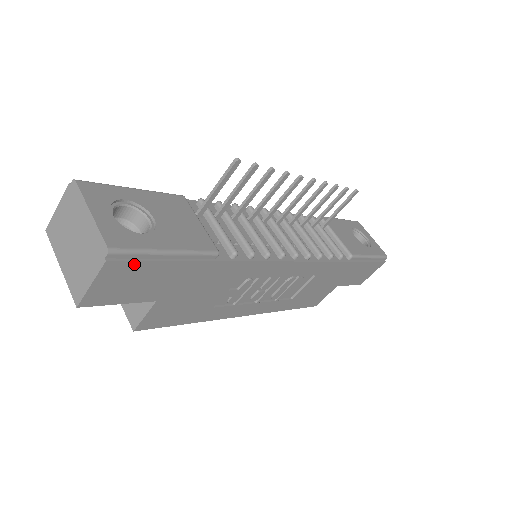
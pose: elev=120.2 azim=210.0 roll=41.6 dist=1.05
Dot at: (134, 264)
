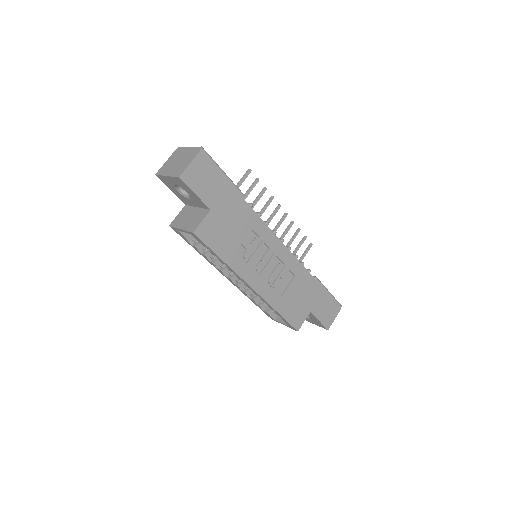
Dot at: (210, 164)
